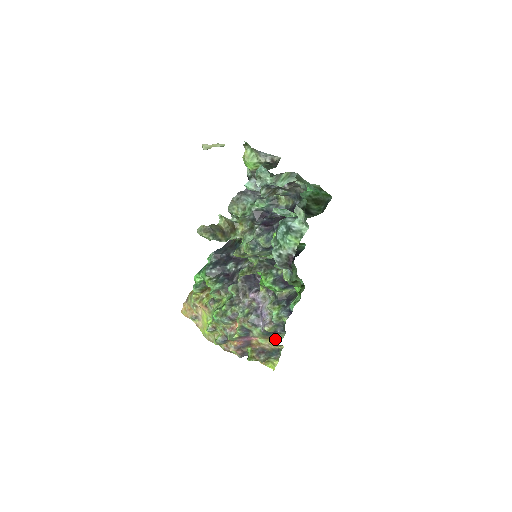
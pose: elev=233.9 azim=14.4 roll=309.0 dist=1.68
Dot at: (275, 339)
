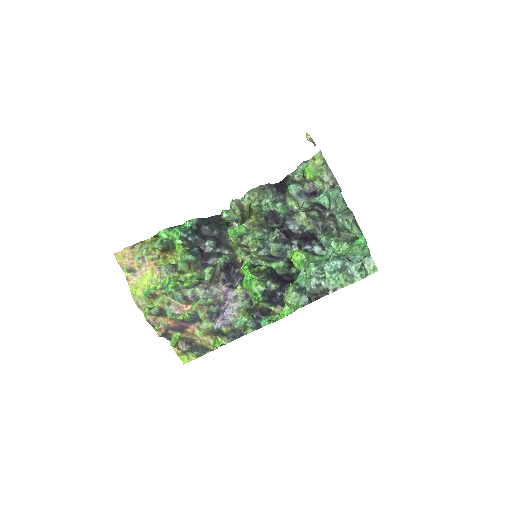
Dot at: (217, 340)
